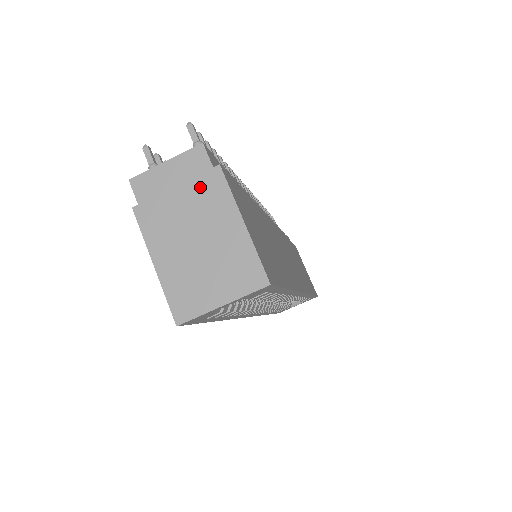
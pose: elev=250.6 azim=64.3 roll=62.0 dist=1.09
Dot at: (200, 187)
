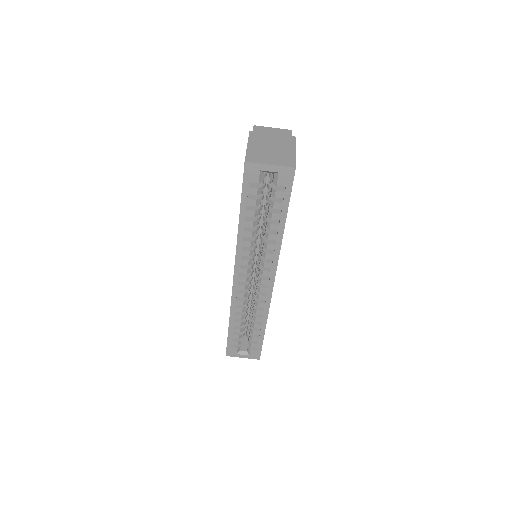
Dot at: (283, 138)
